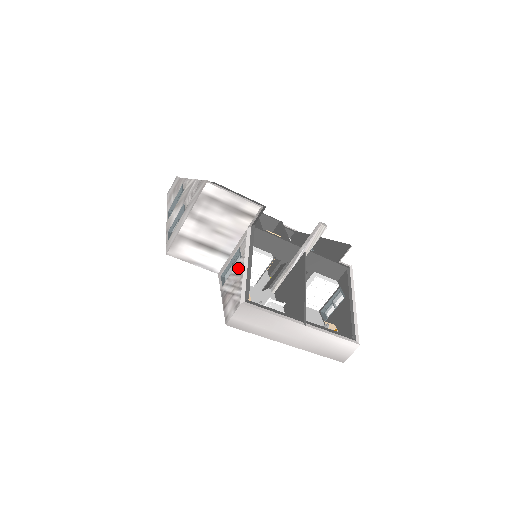
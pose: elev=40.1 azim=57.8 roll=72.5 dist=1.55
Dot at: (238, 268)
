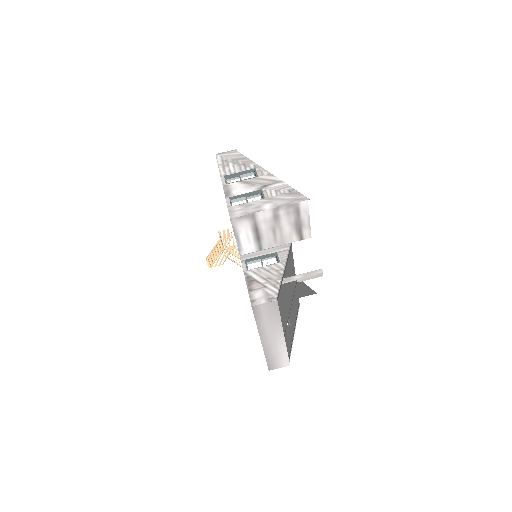
Dot at: (275, 269)
